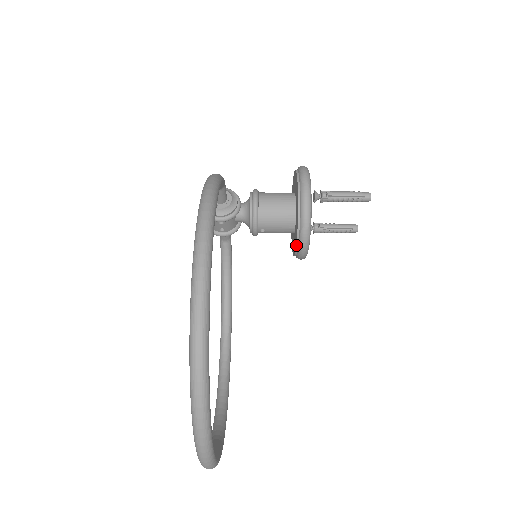
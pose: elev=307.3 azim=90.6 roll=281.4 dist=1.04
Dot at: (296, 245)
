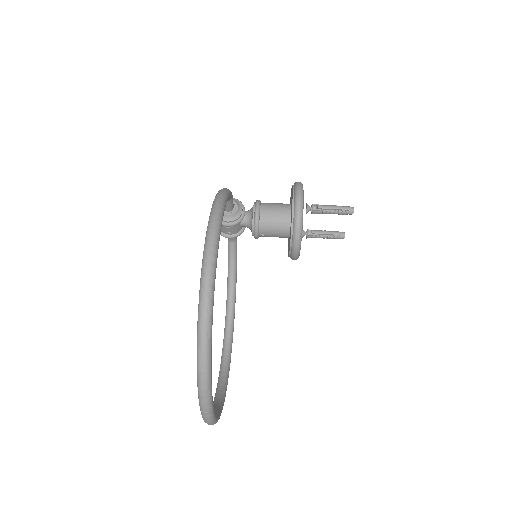
Dot at: (289, 248)
